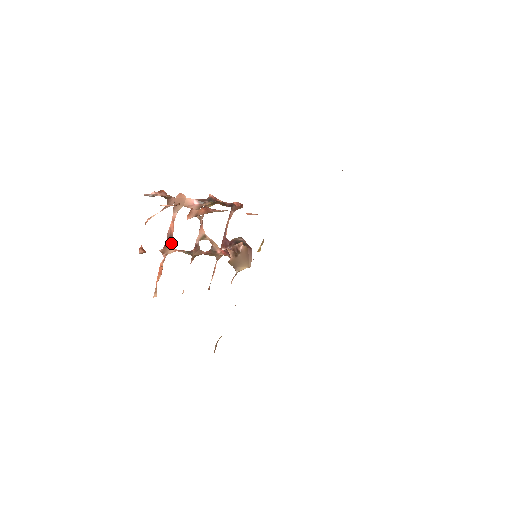
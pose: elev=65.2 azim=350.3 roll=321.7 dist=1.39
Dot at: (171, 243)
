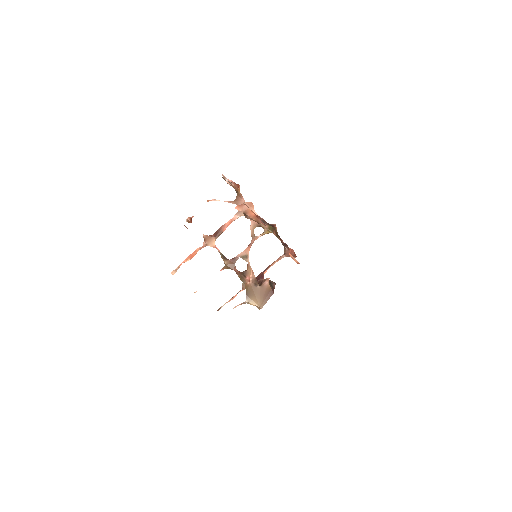
Dot at: (217, 237)
